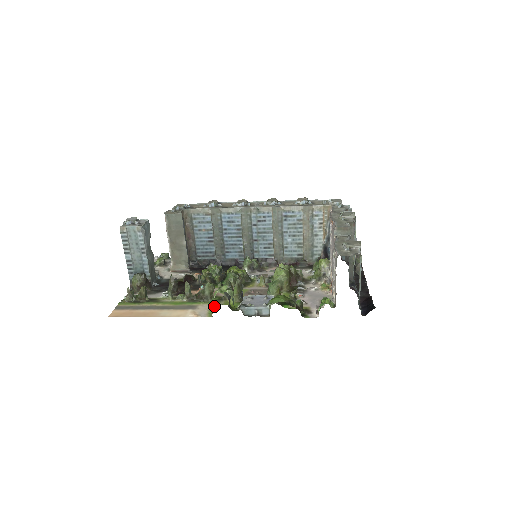
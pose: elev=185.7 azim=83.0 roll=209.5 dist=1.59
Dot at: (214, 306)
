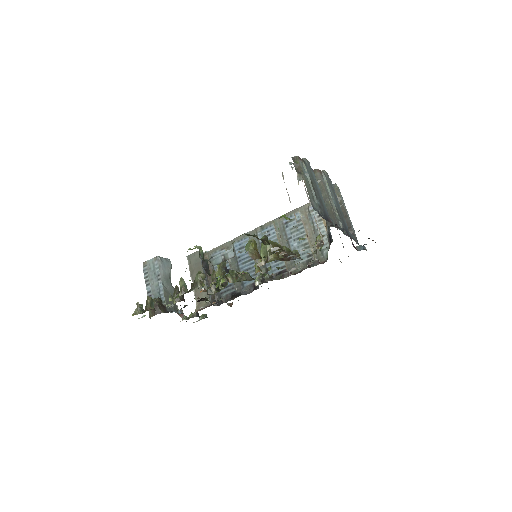
Dot at: occluded
